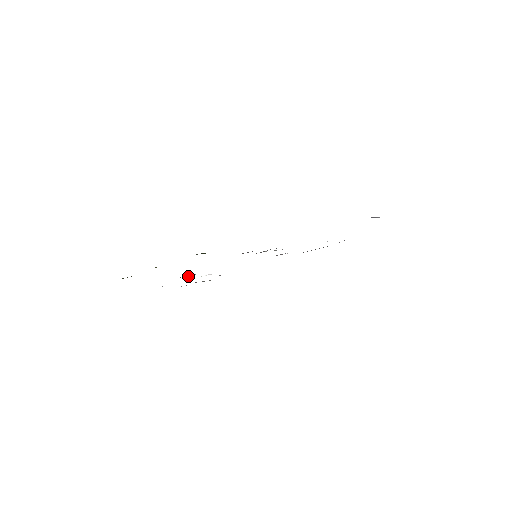
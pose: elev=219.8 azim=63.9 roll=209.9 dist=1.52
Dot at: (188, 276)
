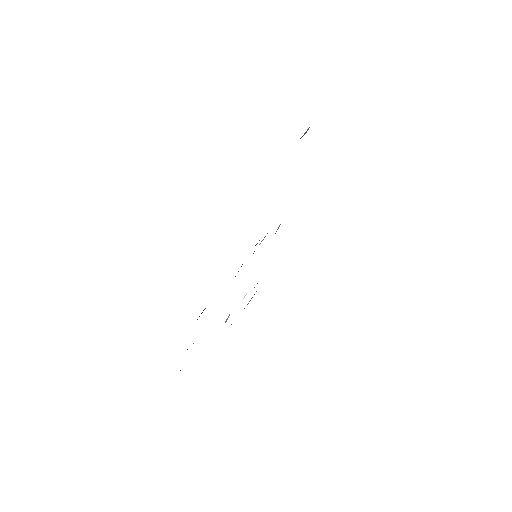
Dot at: (227, 319)
